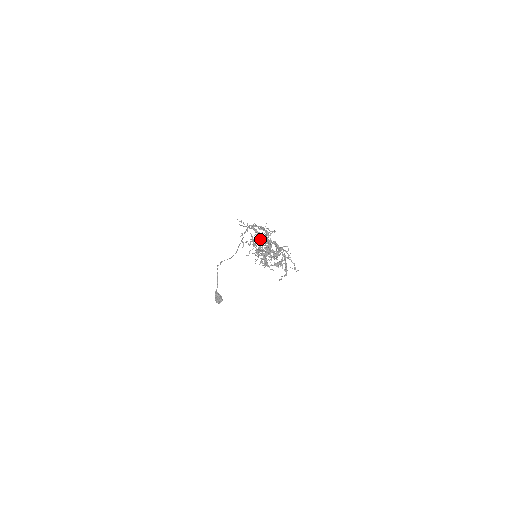
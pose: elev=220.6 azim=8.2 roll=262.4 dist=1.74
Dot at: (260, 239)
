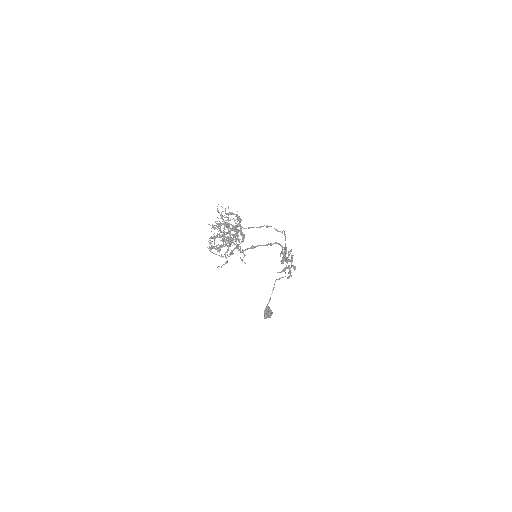
Dot at: (221, 223)
